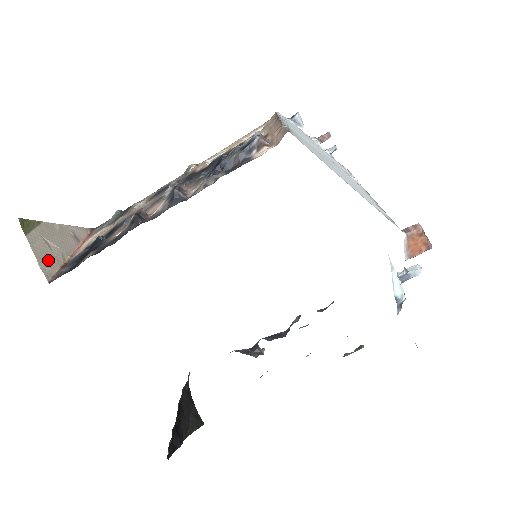
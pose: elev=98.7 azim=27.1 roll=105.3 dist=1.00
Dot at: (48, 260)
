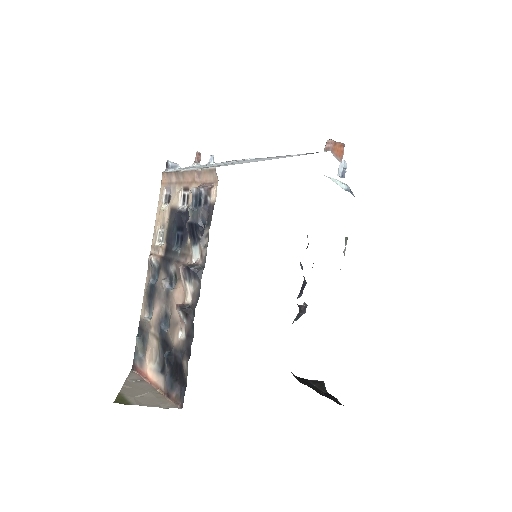
Dot at: (159, 402)
